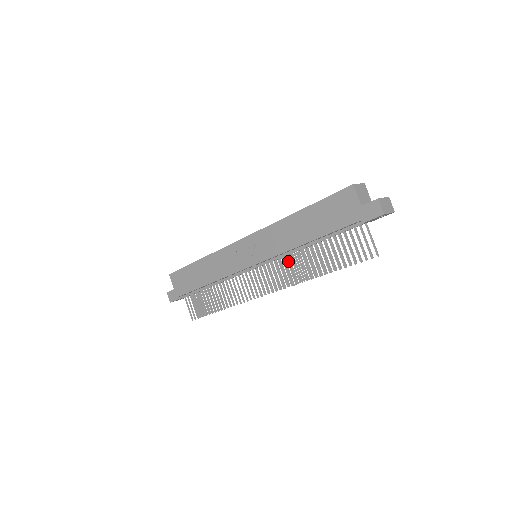
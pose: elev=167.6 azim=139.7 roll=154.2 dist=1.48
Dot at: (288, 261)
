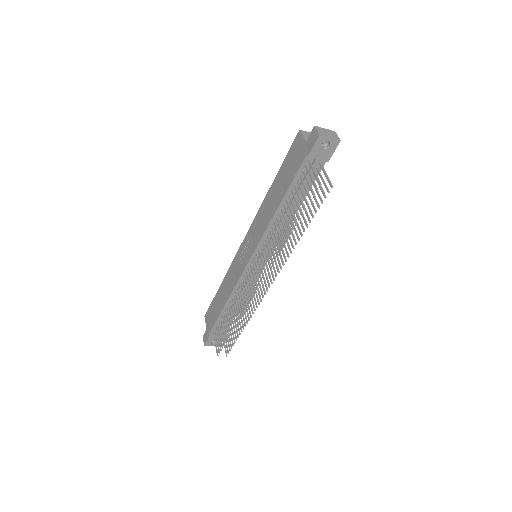
Dot at: (277, 246)
